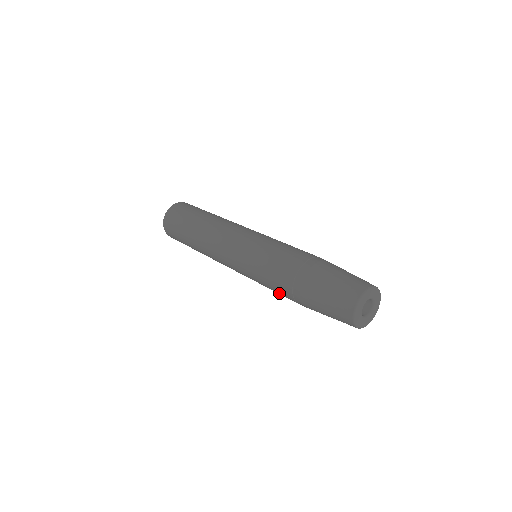
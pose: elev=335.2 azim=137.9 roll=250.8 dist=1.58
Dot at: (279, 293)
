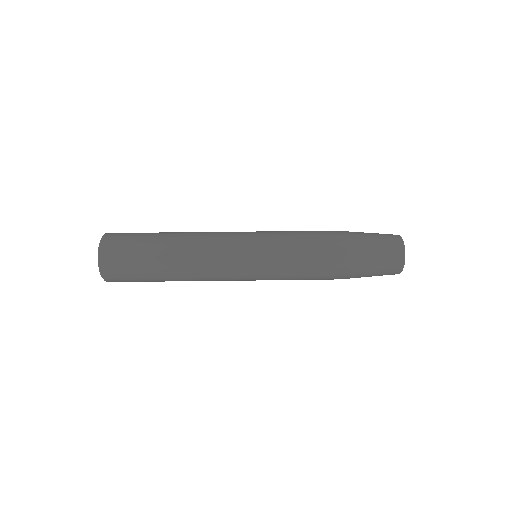
Dot at: occluded
